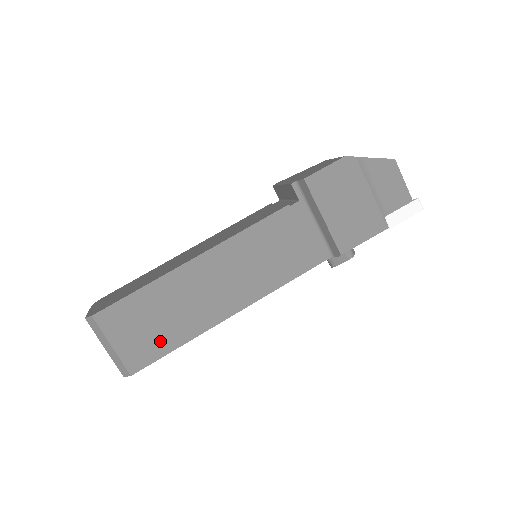
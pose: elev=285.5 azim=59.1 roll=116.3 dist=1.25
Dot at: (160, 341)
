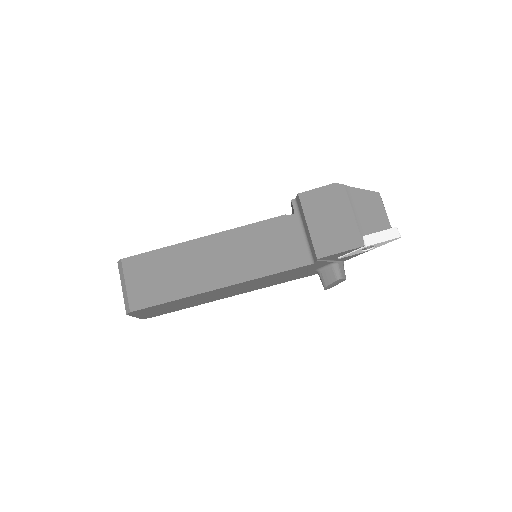
Dot at: (159, 292)
